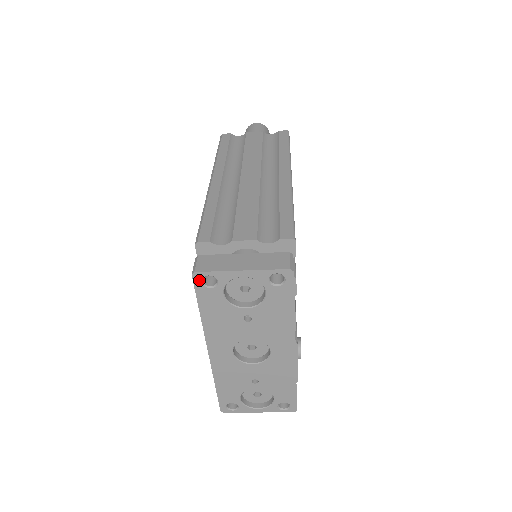
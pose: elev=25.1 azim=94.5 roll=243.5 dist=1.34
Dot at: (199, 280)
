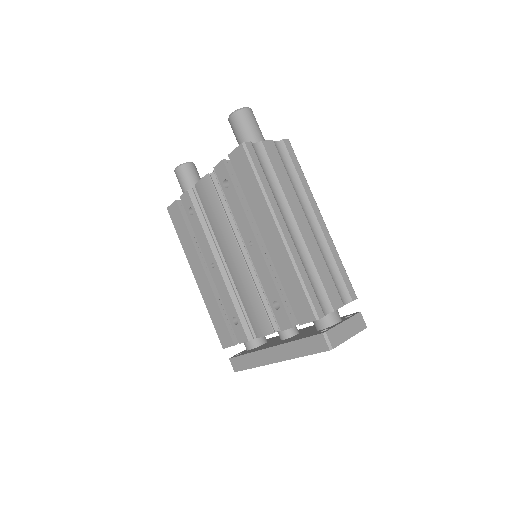
Dot at: (329, 350)
